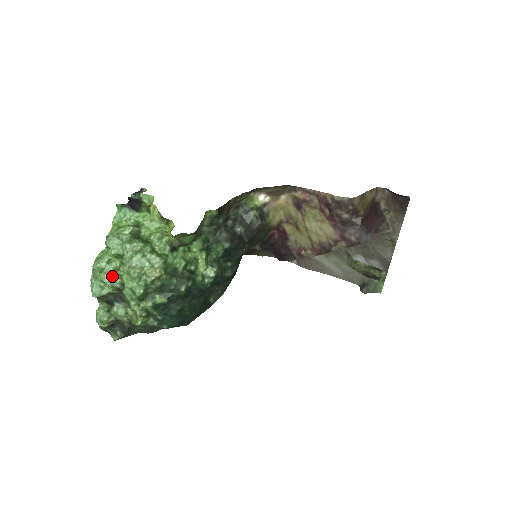
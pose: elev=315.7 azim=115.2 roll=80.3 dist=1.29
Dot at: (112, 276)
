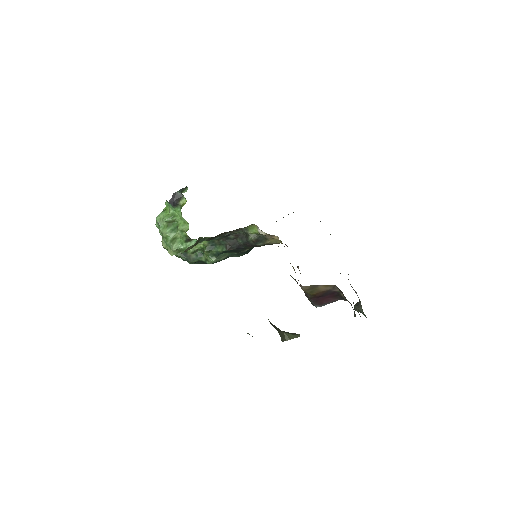
Dot at: occluded
